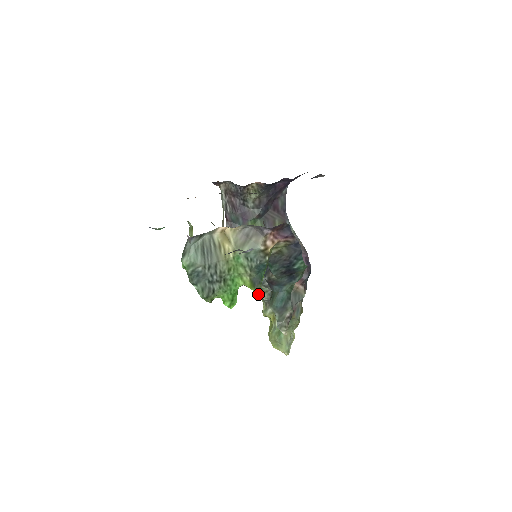
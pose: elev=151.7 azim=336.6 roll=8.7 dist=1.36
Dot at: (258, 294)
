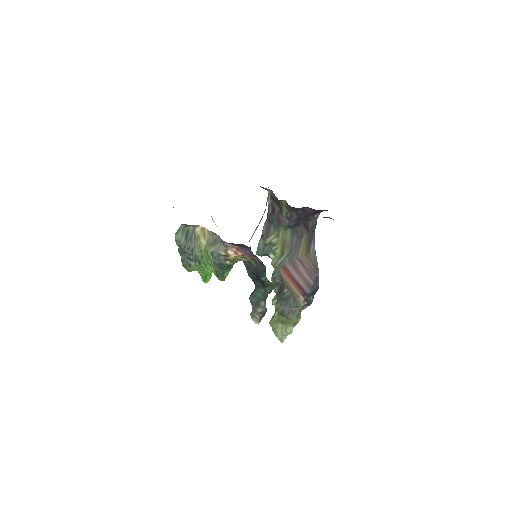
Dot at: occluded
